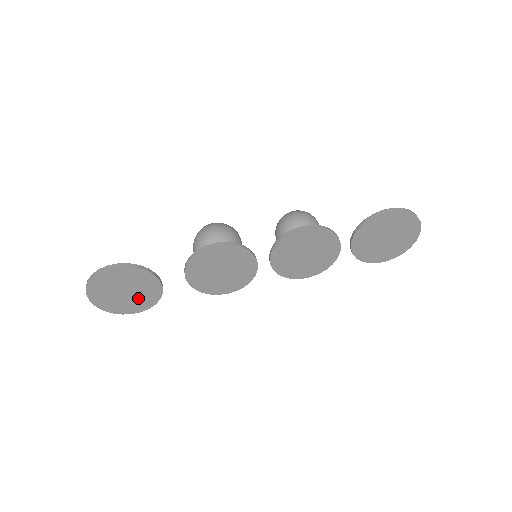
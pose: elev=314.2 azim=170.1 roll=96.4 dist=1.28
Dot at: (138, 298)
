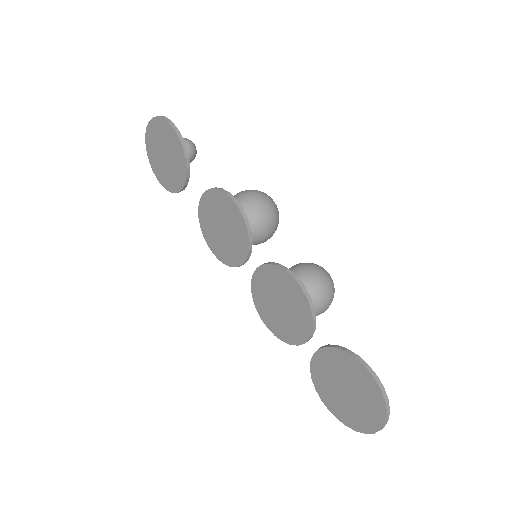
Dot at: (168, 172)
